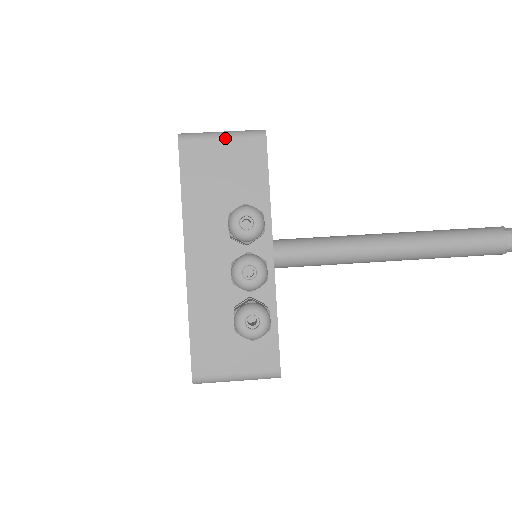
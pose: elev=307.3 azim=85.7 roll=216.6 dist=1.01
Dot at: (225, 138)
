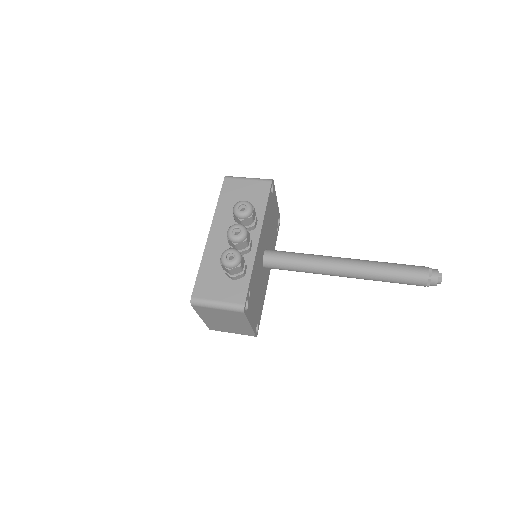
Dot at: (249, 180)
